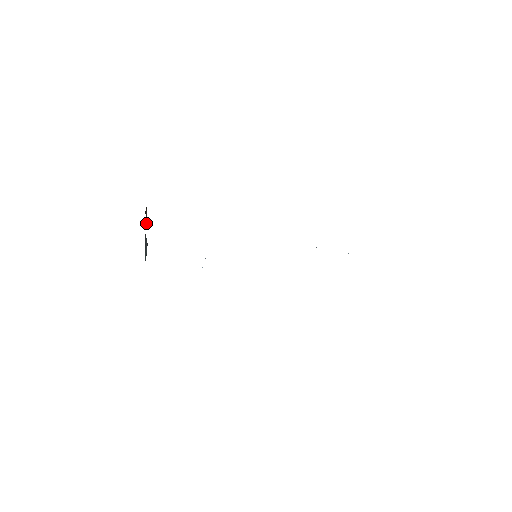
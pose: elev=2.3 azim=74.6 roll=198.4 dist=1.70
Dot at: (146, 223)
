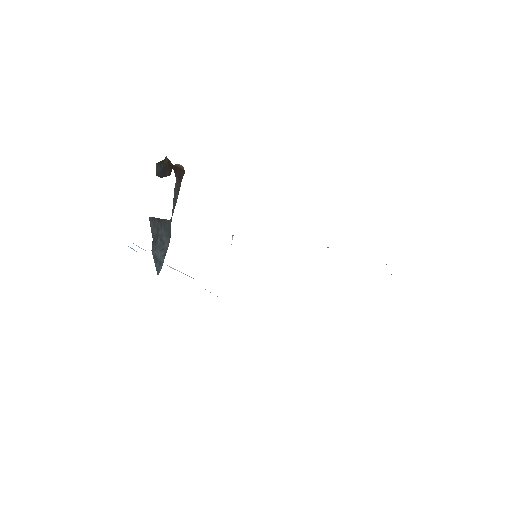
Dot at: (176, 197)
